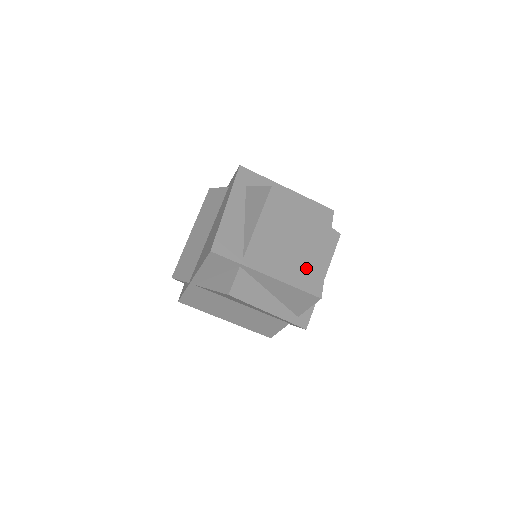
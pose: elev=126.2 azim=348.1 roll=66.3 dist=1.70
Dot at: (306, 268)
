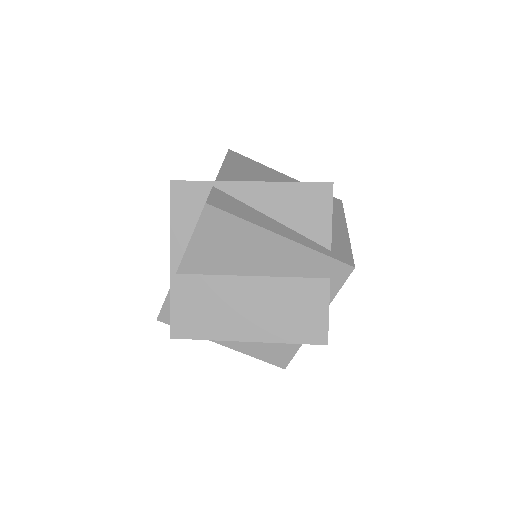
Dot at: occluded
